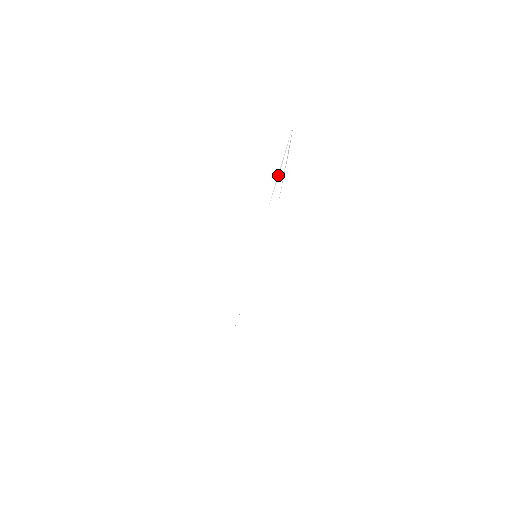
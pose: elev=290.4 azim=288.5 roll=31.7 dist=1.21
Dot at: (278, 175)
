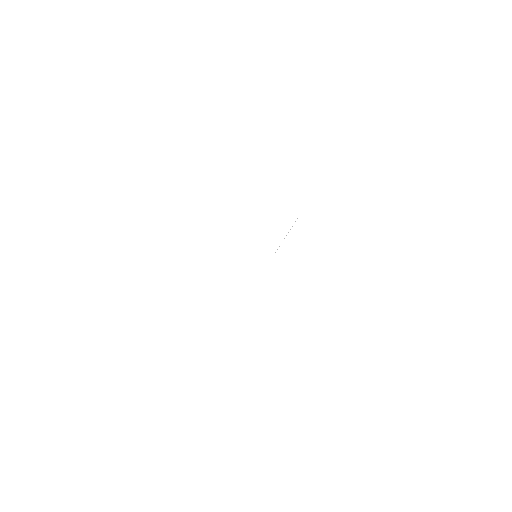
Dot at: occluded
